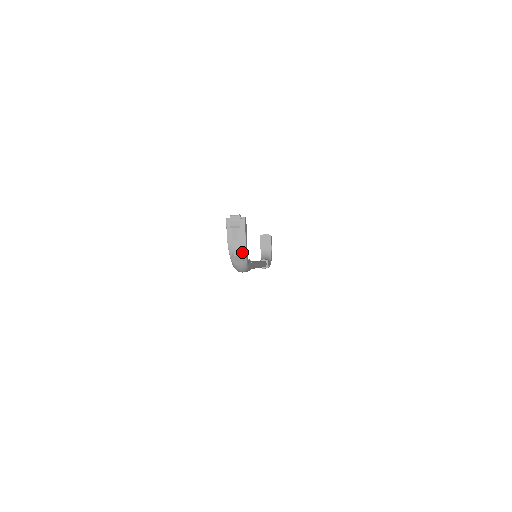
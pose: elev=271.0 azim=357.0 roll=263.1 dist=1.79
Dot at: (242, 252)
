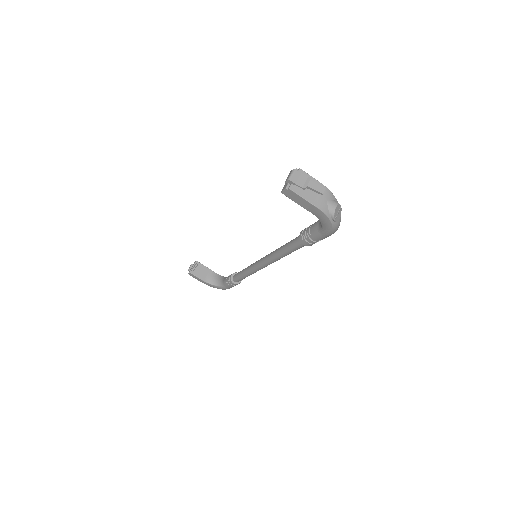
Dot at: (333, 200)
